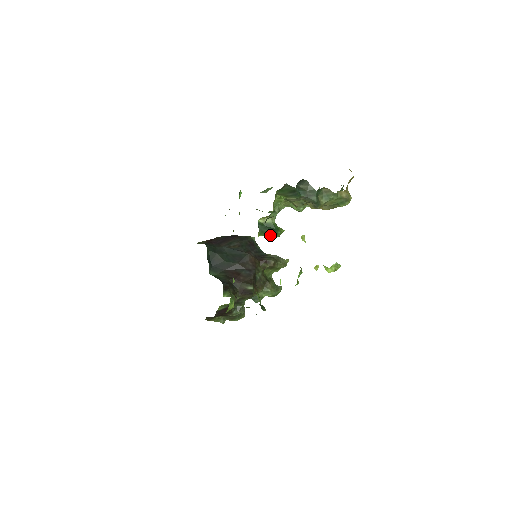
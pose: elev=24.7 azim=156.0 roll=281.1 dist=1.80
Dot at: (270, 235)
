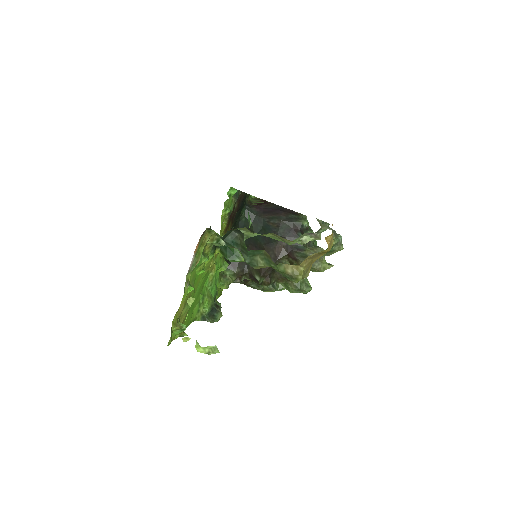
Dot at: (227, 258)
